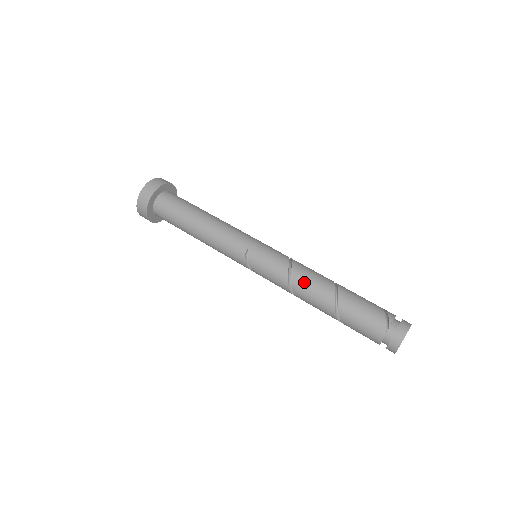
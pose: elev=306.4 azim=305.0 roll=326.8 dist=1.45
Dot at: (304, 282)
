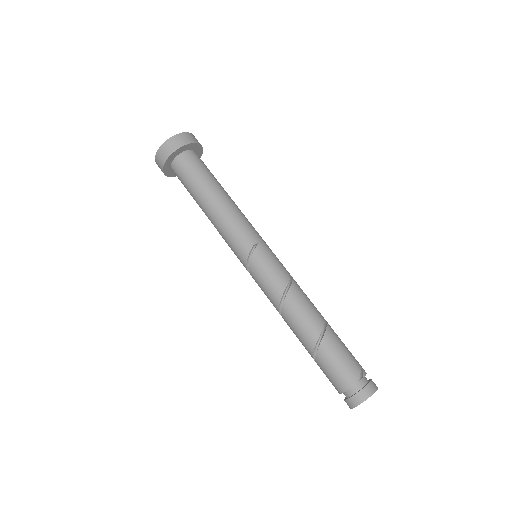
Dot at: (300, 300)
